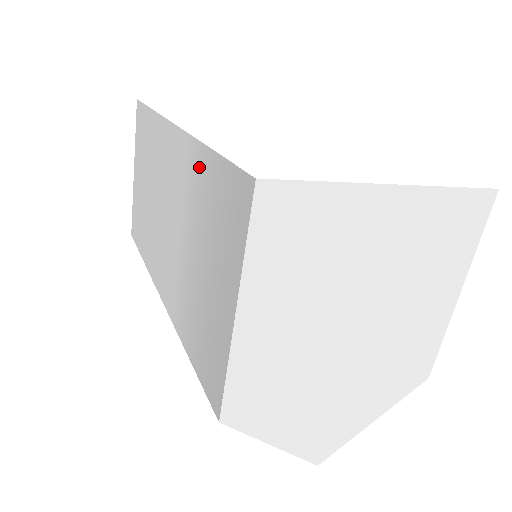
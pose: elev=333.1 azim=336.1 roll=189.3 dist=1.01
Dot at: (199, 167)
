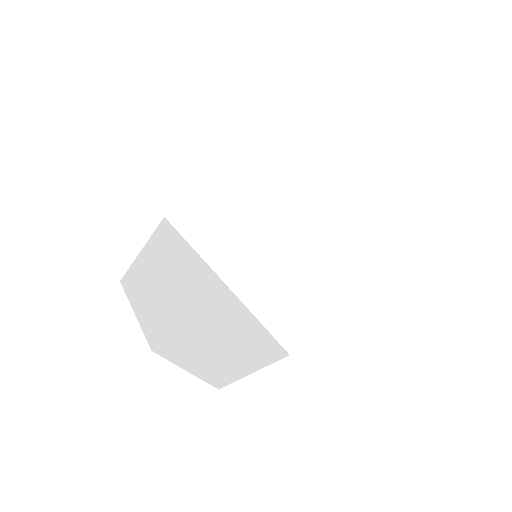
Dot at: occluded
